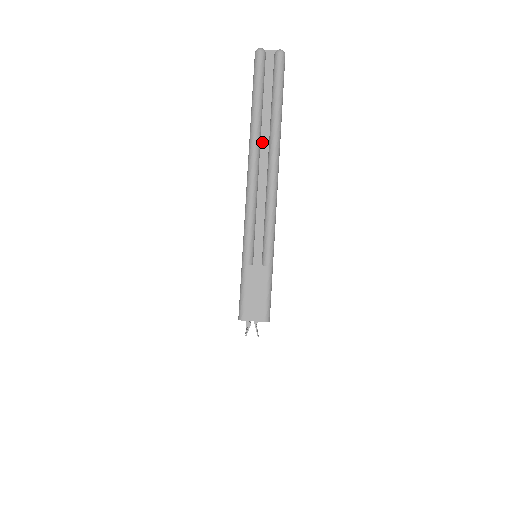
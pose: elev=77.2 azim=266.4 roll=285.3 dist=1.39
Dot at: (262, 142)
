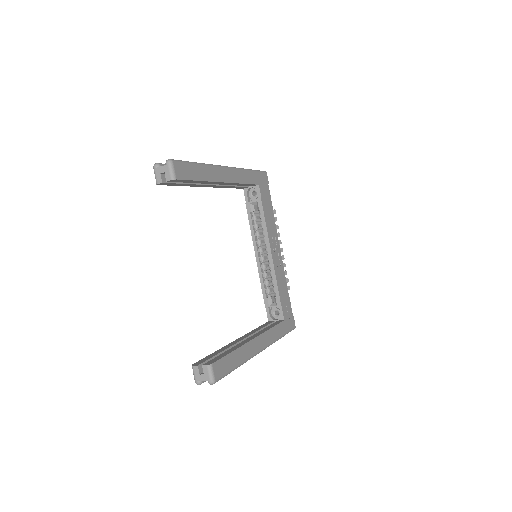
Dot at: occluded
